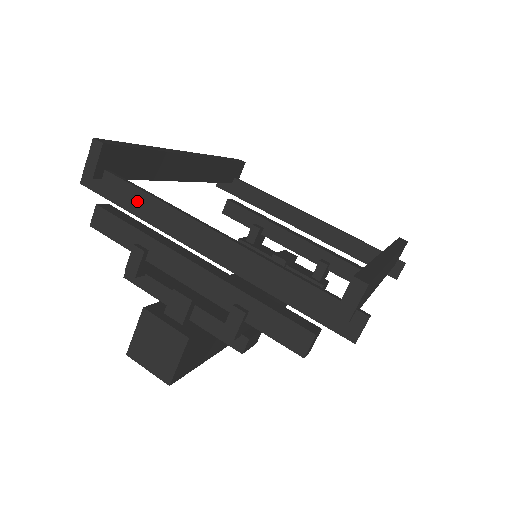
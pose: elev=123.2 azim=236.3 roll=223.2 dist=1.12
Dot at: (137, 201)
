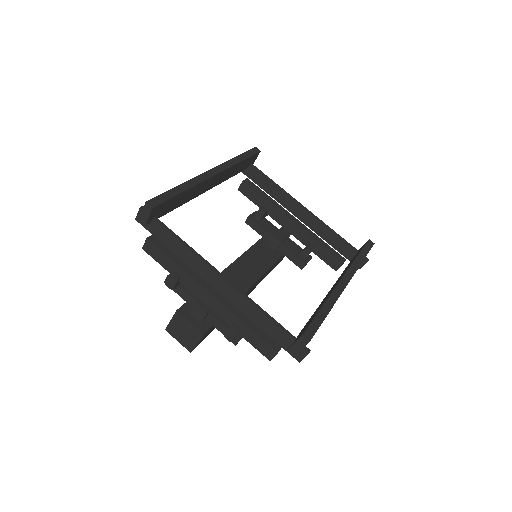
Dot at: (175, 245)
